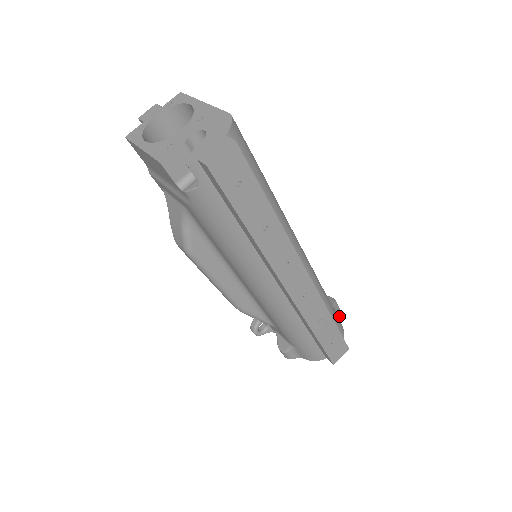
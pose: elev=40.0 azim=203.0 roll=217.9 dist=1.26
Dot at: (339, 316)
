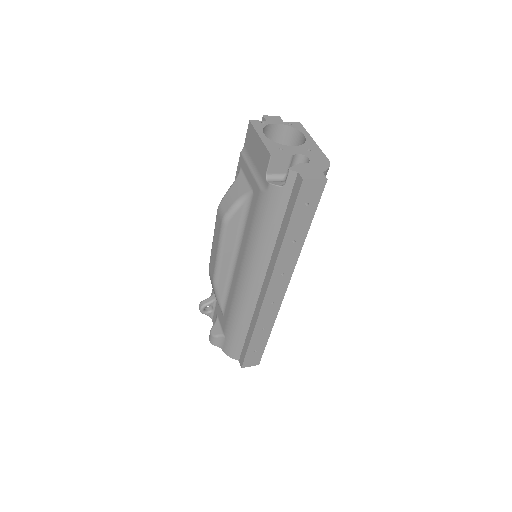
Dot at: occluded
